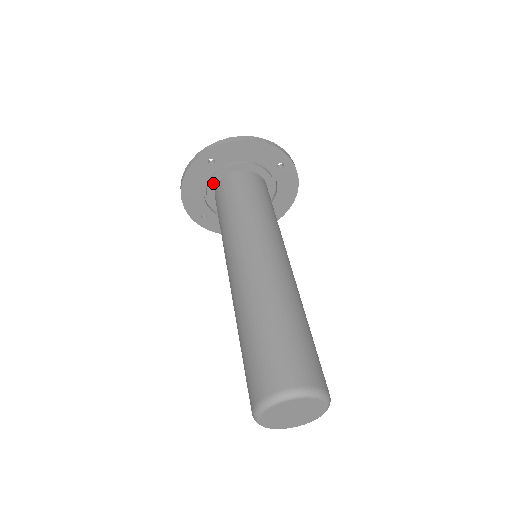
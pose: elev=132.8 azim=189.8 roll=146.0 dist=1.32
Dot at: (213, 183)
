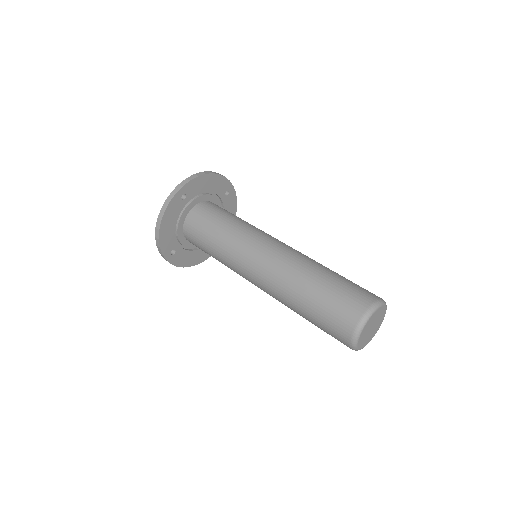
Dot at: (183, 217)
